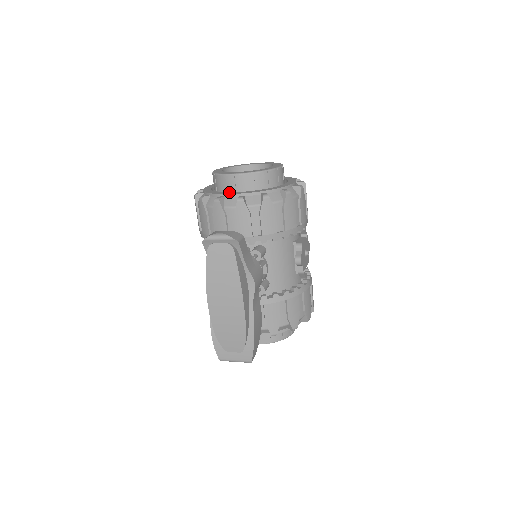
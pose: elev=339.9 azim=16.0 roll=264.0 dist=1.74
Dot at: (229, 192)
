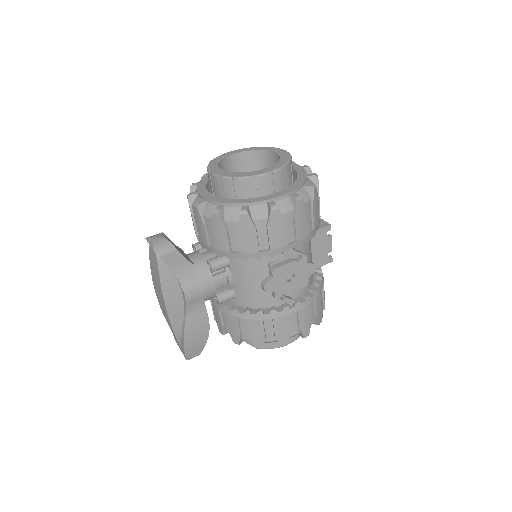
Dot at: (206, 189)
